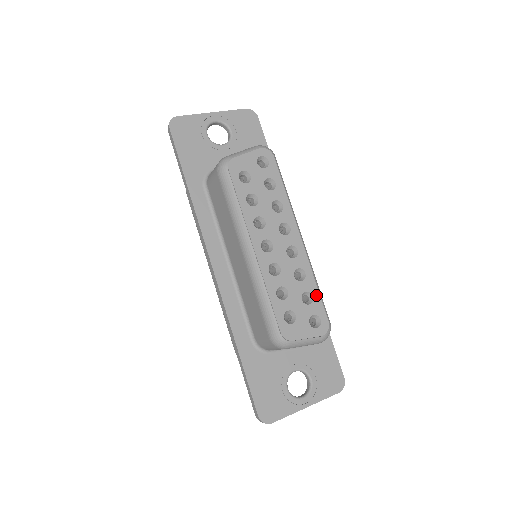
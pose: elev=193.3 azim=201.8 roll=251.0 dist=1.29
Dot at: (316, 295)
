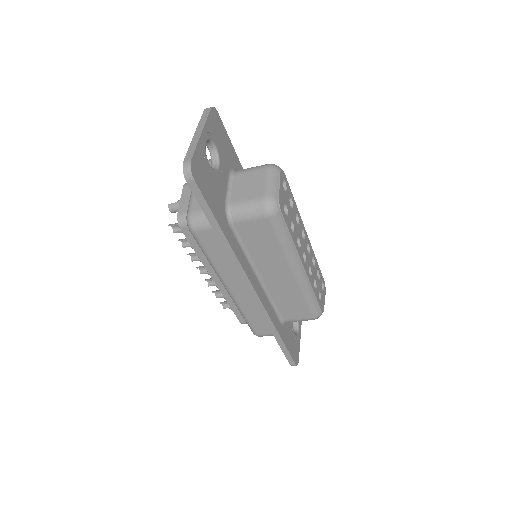
Dot at: (319, 268)
